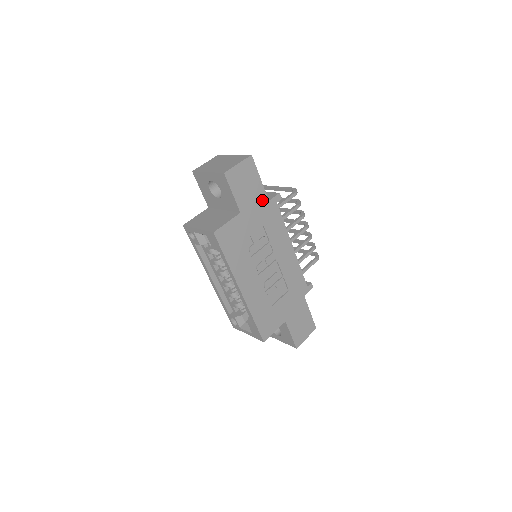
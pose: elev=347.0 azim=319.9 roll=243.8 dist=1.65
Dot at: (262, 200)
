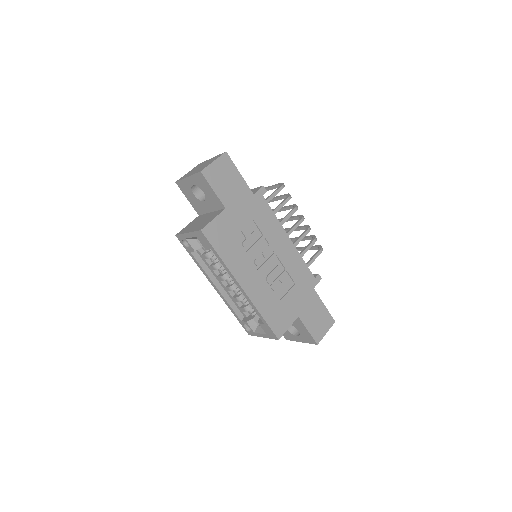
Dot at: (246, 194)
